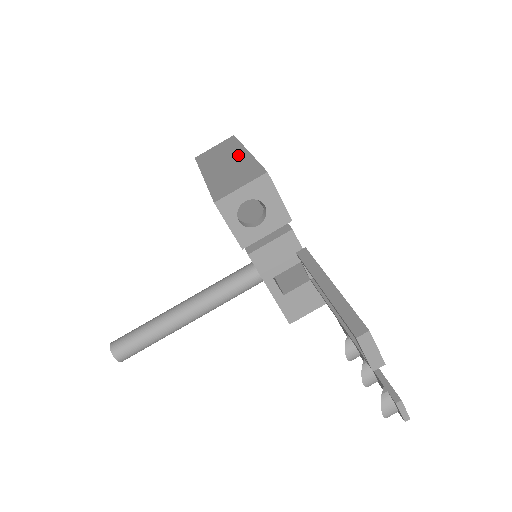
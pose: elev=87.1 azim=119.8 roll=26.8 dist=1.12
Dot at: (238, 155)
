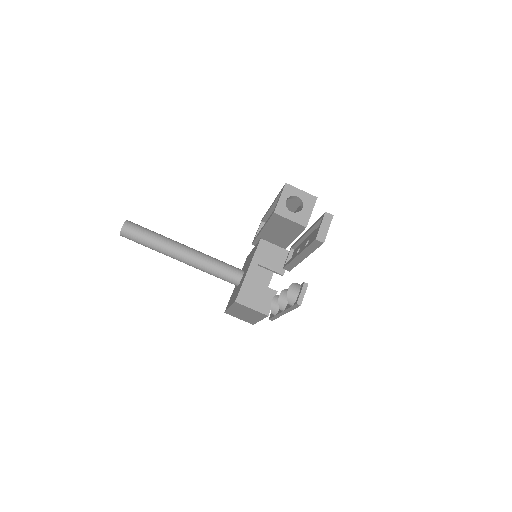
Dot at: occluded
